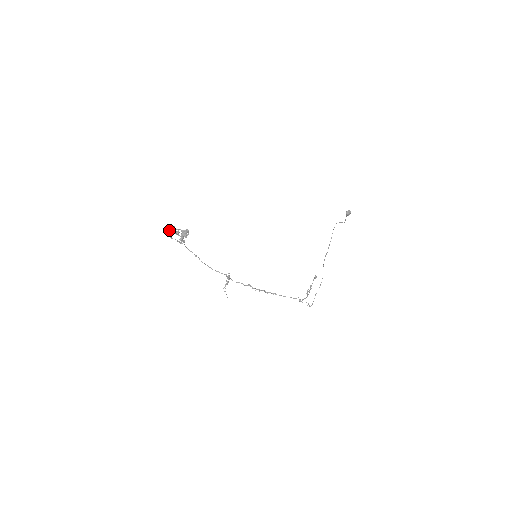
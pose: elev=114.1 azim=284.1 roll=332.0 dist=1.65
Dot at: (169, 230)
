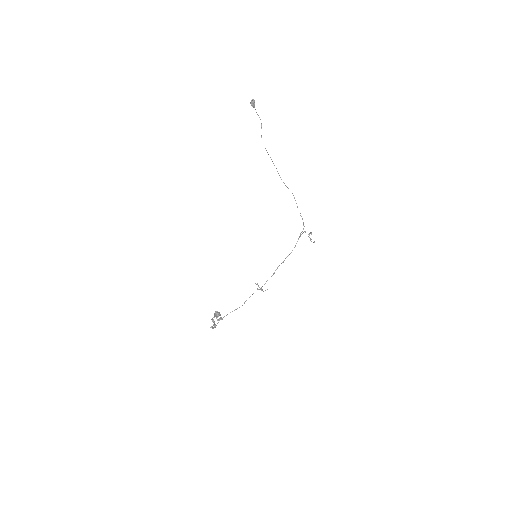
Dot at: occluded
